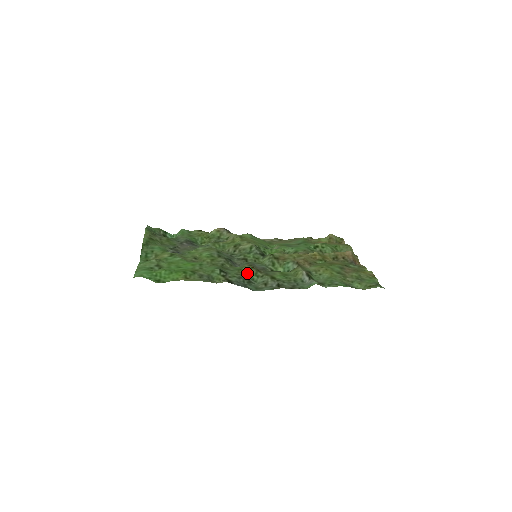
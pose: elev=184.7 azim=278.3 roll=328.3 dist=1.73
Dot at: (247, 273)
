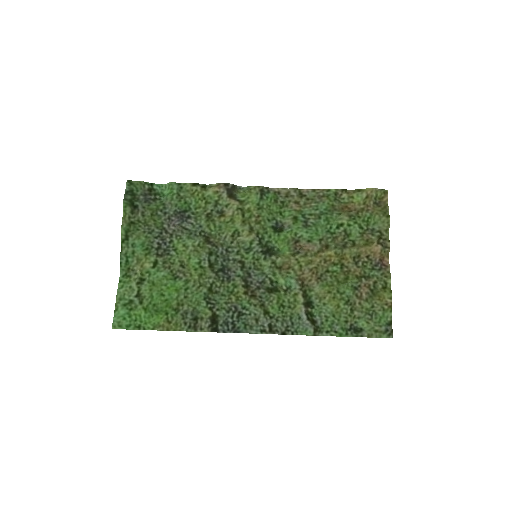
Dot at: (239, 299)
